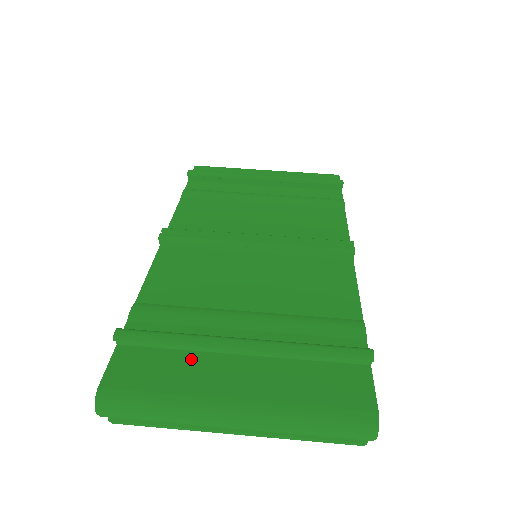
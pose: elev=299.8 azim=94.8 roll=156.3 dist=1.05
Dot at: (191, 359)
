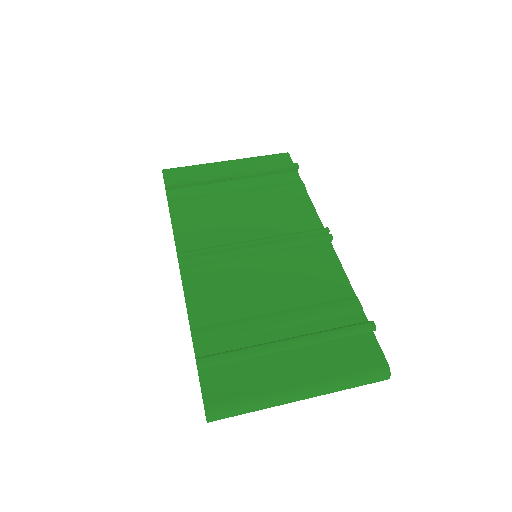
Dot at: (256, 364)
